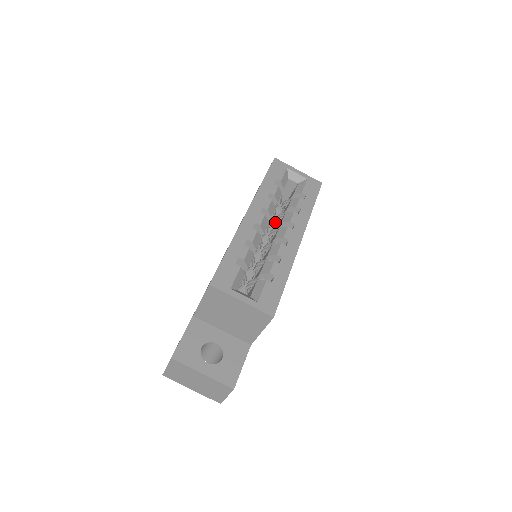
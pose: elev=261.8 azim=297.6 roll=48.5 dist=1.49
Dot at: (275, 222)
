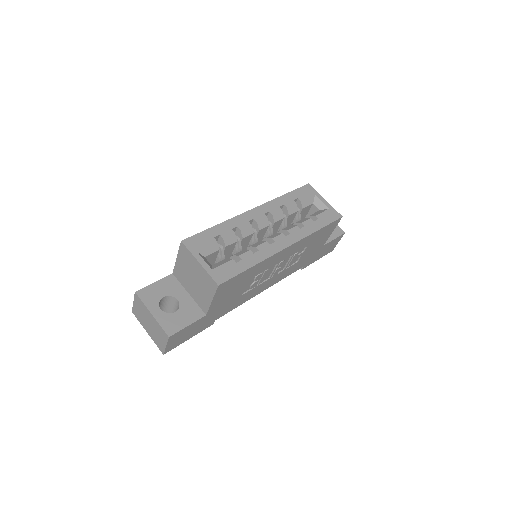
Dot at: occluded
